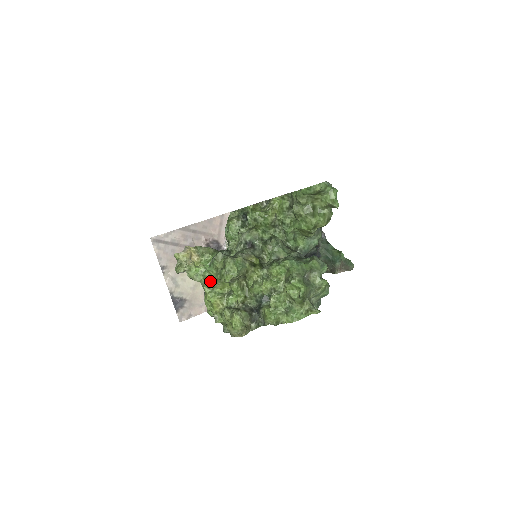
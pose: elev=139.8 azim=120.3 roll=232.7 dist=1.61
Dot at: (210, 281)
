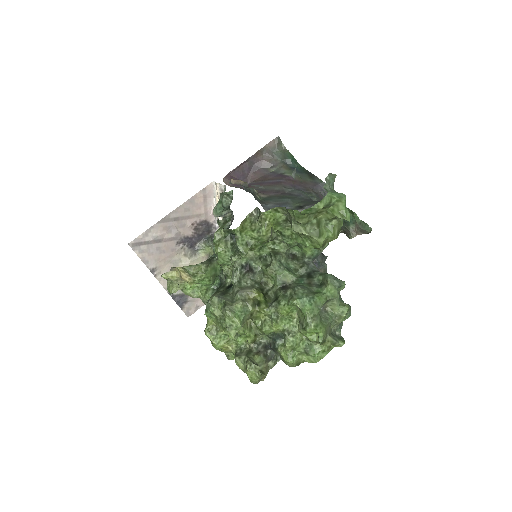
Dot at: (211, 324)
